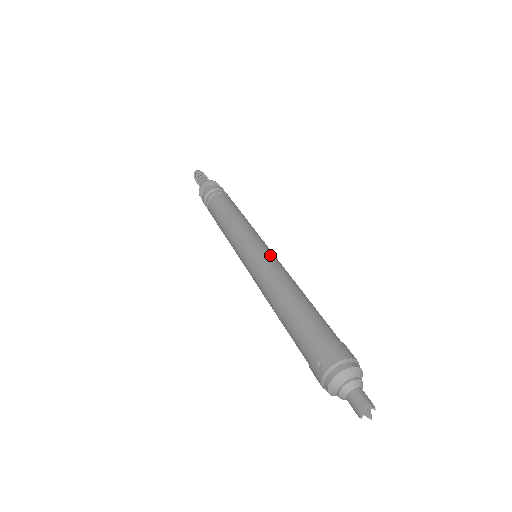
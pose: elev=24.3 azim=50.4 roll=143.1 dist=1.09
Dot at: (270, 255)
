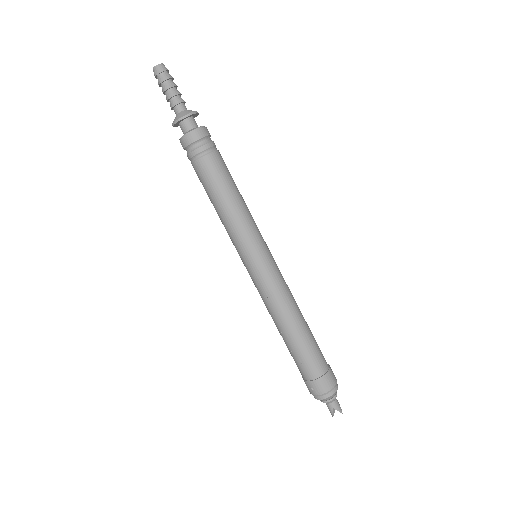
Dot at: (274, 273)
